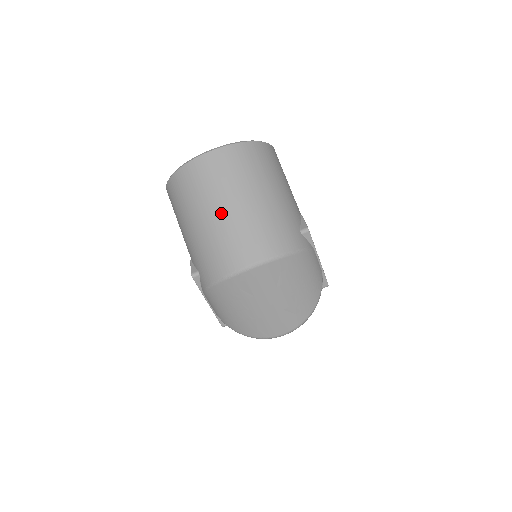
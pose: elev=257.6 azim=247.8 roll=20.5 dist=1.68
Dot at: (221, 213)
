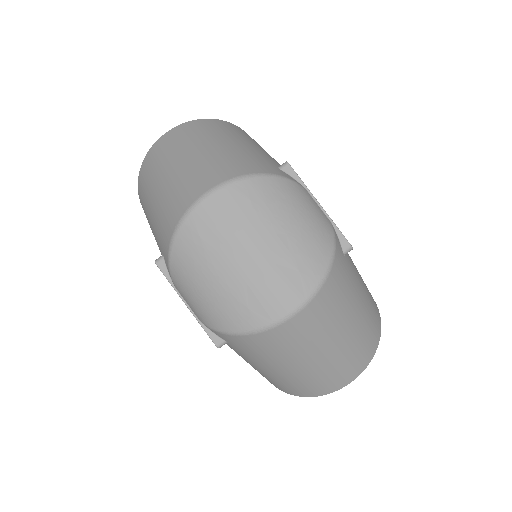
Dot at: (174, 168)
